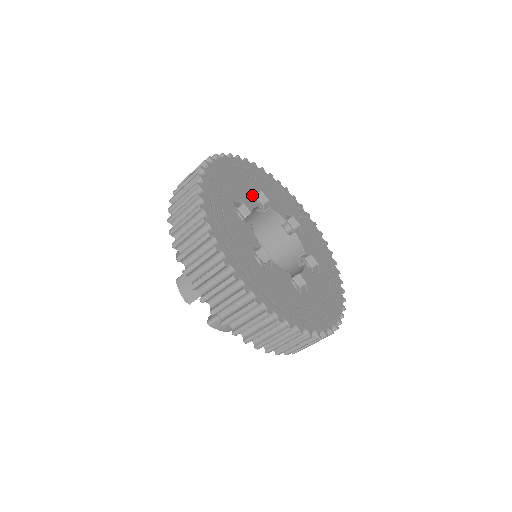
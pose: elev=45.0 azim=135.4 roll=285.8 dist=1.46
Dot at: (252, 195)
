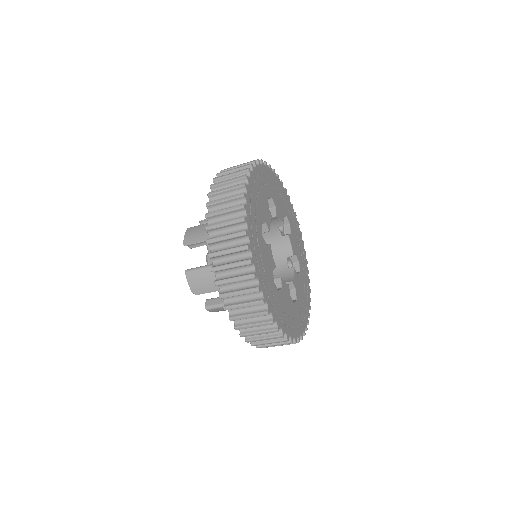
Dot at: (268, 208)
